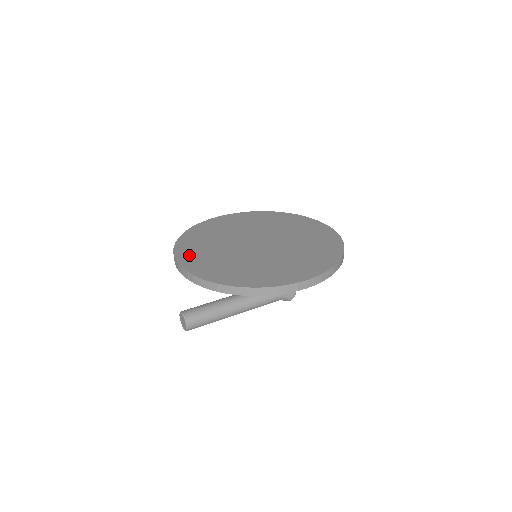
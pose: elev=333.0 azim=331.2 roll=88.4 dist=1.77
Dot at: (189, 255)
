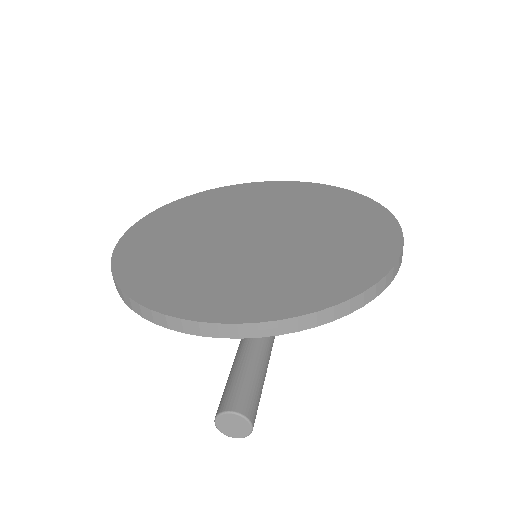
Dot at: (202, 302)
